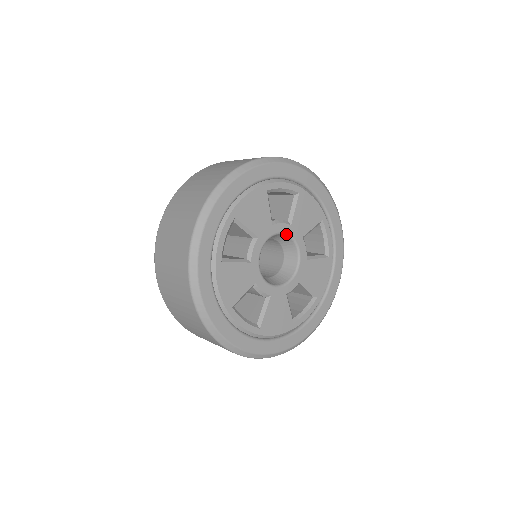
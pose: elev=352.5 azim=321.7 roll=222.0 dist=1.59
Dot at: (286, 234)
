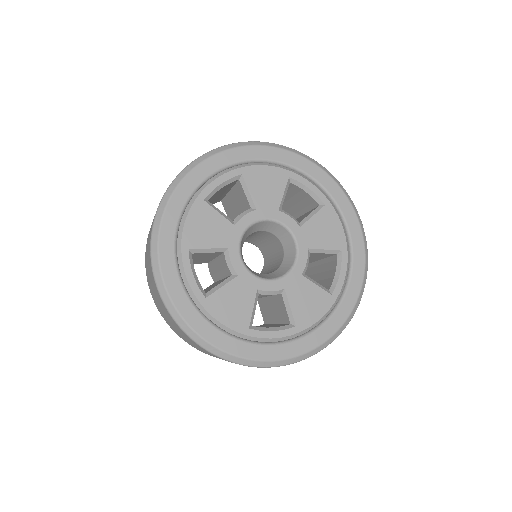
Dot at: (257, 221)
